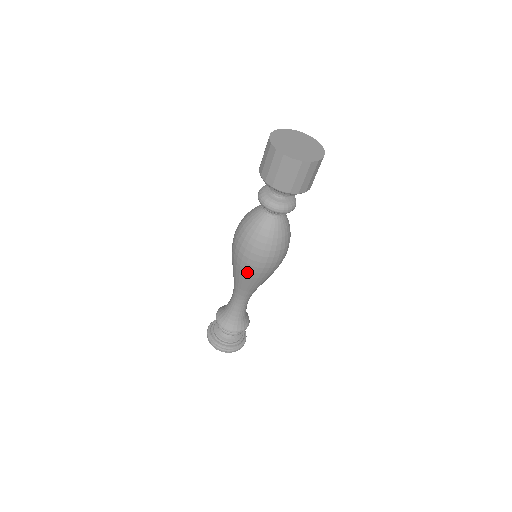
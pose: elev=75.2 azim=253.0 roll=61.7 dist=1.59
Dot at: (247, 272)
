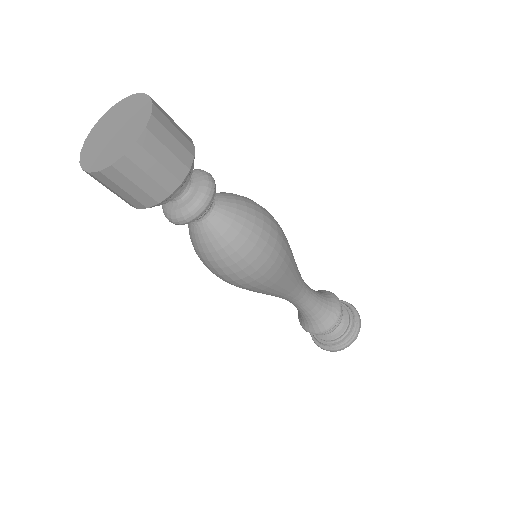
Dot at: (248, 289)
